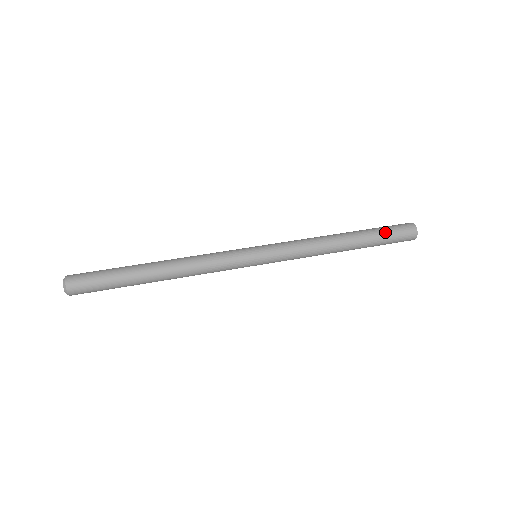
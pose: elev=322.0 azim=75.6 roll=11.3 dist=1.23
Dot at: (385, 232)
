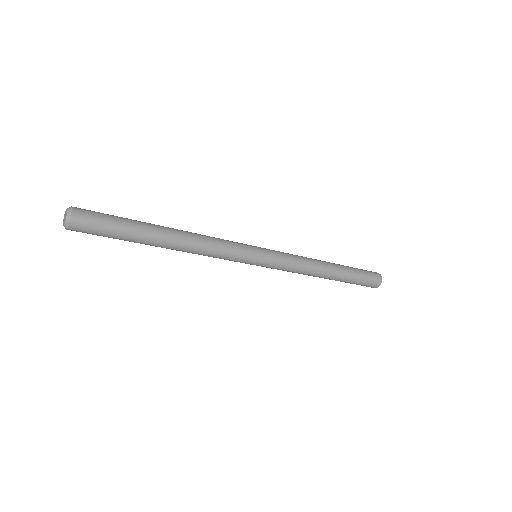
Dot at: (359, 270)
